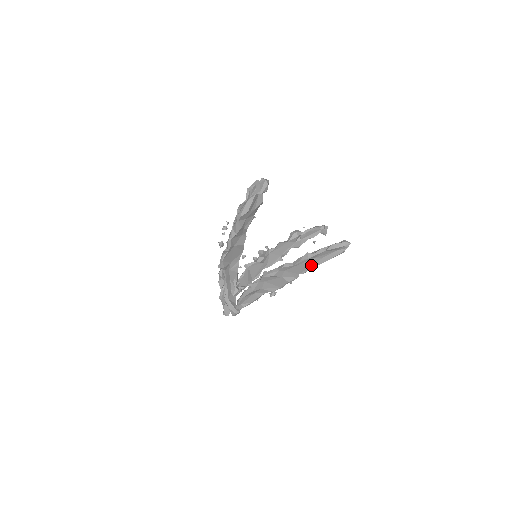
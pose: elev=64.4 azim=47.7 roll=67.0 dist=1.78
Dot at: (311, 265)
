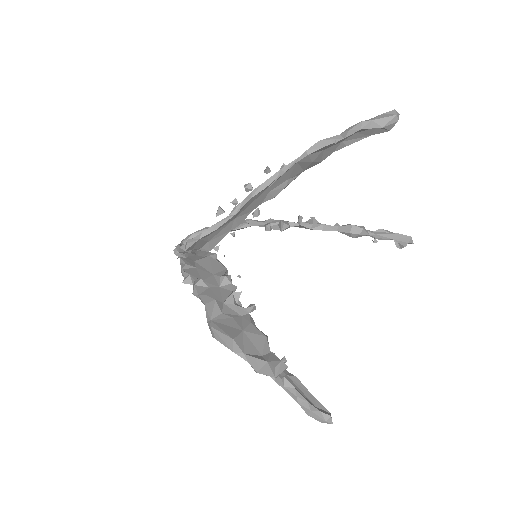
Dot at: occluded
